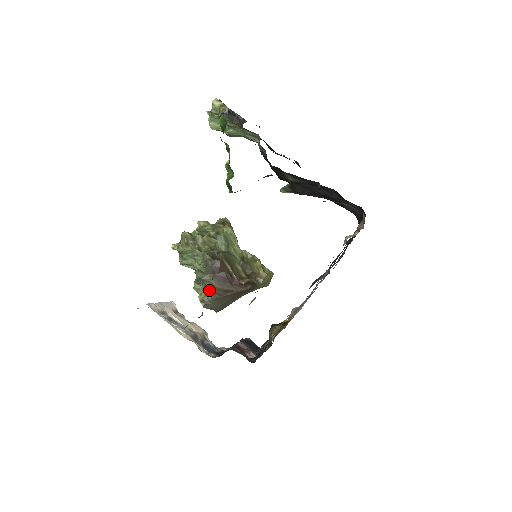
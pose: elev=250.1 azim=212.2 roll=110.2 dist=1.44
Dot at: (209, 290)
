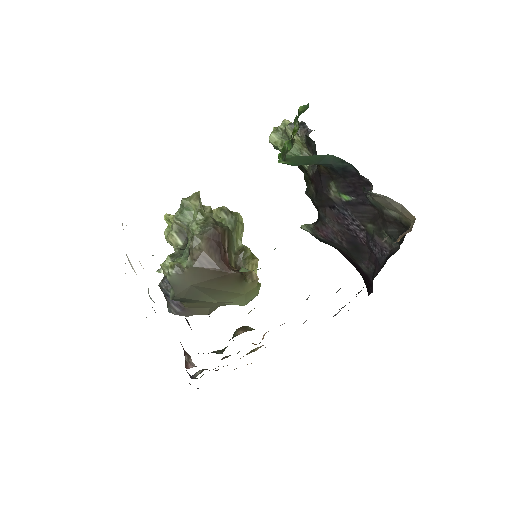
Dot at: (192, 253)
